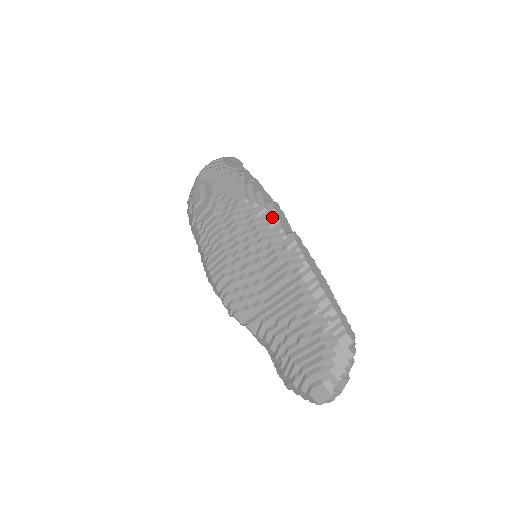
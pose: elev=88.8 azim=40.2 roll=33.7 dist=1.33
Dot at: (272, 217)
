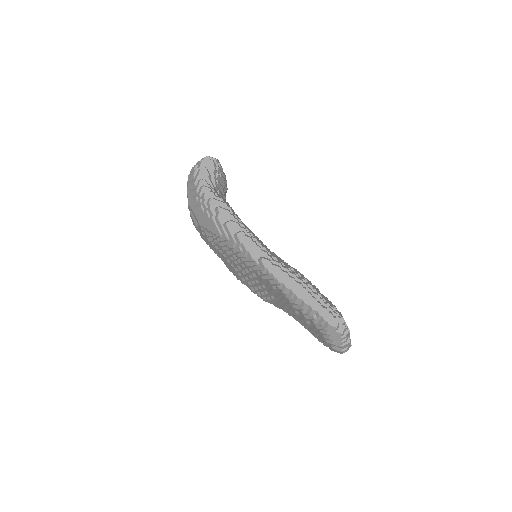
Dot at: (242, 249)
